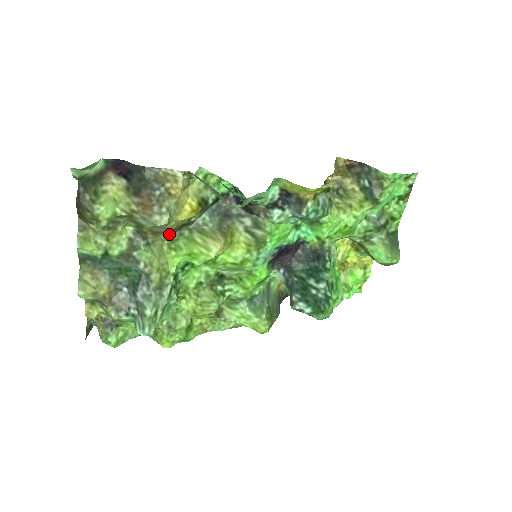
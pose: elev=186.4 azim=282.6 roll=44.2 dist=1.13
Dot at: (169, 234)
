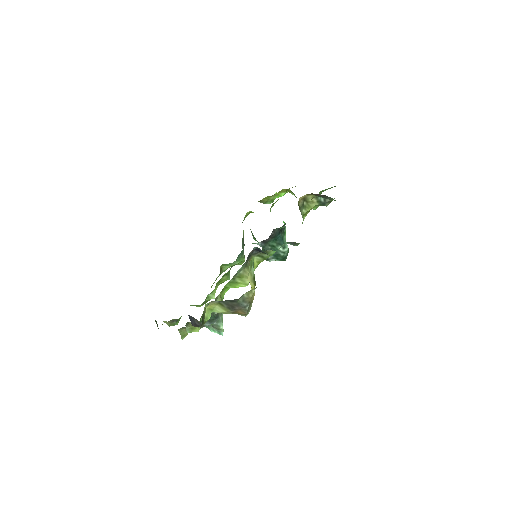
Dot at: occluded
